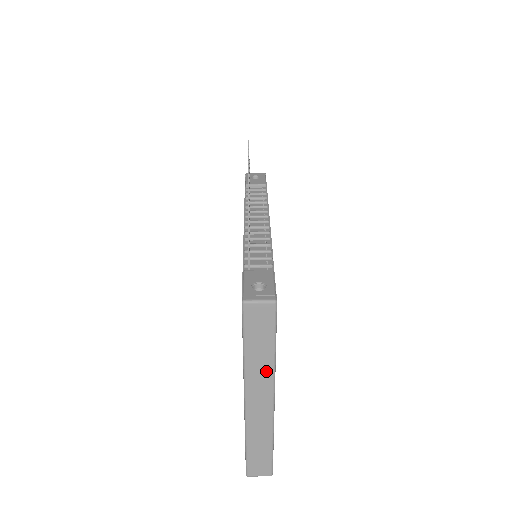
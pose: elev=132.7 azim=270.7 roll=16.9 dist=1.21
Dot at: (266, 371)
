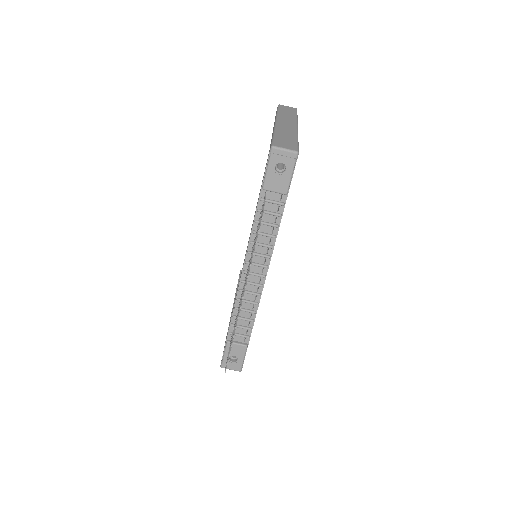
Dot at: occluded
